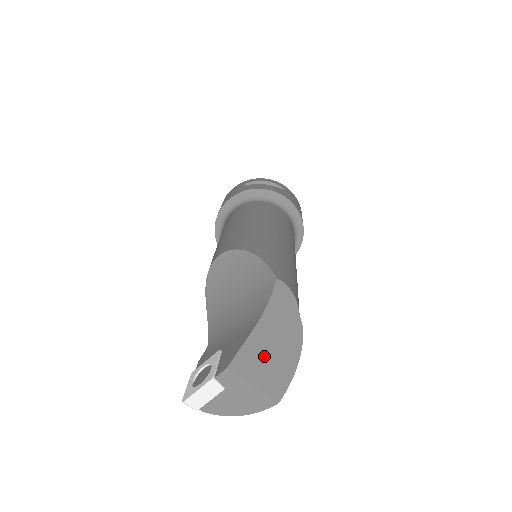
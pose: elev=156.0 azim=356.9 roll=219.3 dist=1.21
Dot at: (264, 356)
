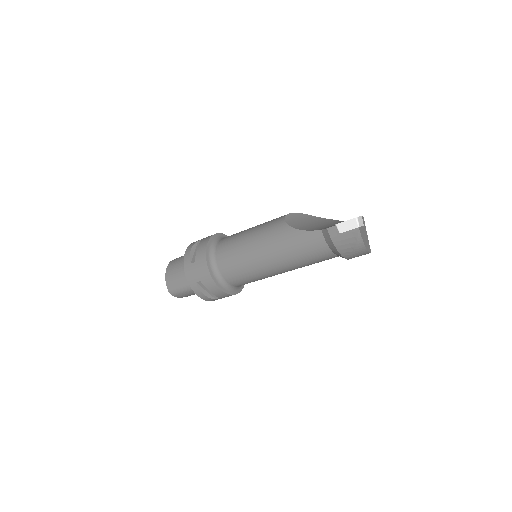
Dot at: occluded
